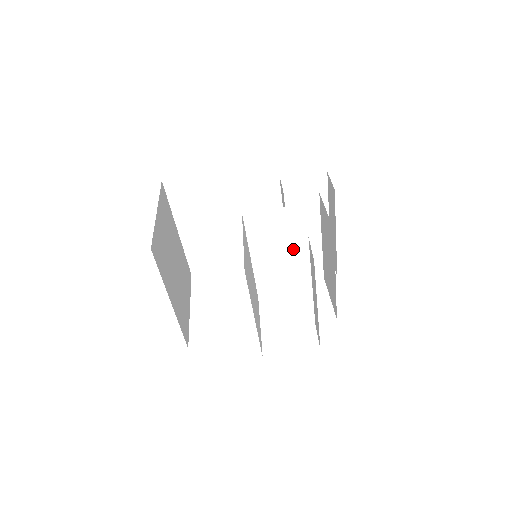
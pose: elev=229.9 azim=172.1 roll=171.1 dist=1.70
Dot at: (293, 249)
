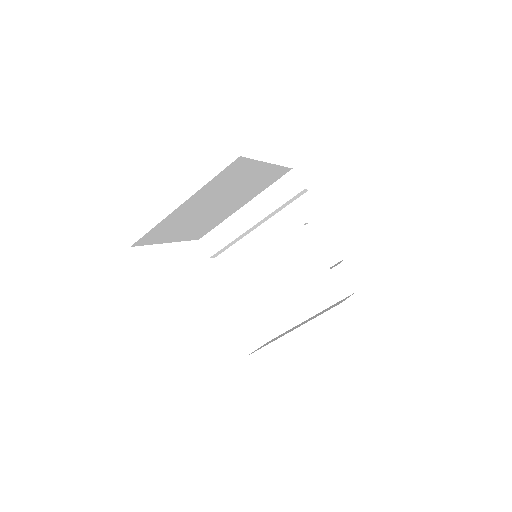
Dot at: occluded
